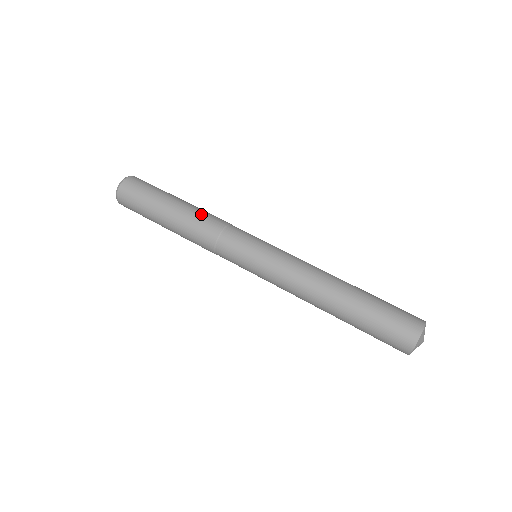
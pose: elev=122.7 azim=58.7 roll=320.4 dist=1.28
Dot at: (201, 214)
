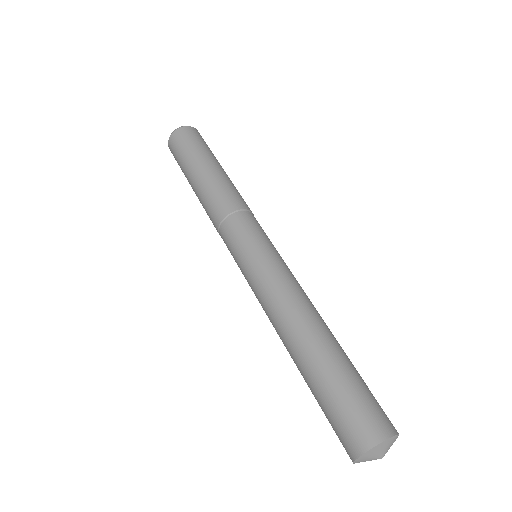
Dot at: (222, 188)
